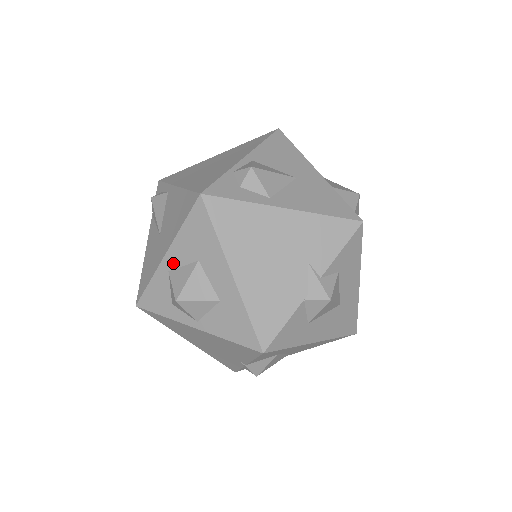
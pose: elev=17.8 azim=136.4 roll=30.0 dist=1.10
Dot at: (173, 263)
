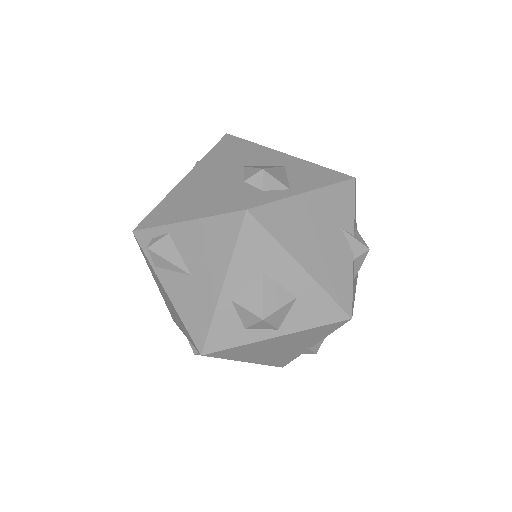
Dot at: (235, 290)
